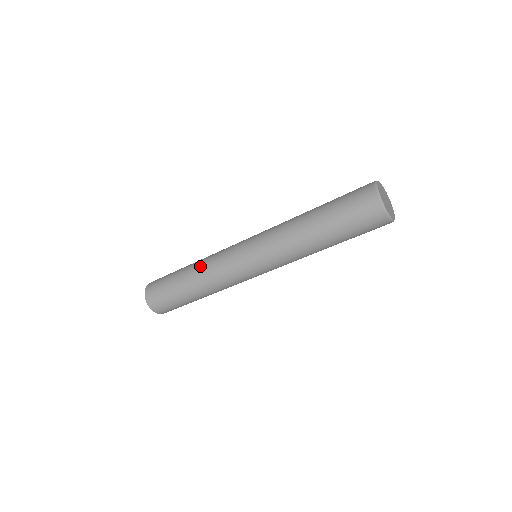
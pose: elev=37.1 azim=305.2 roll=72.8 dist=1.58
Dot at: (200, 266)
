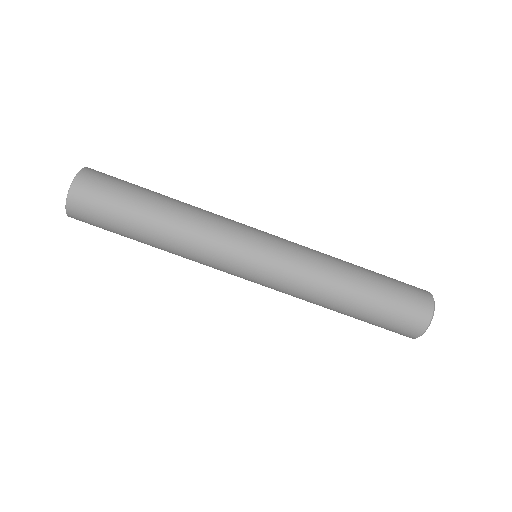
Dot at: occluded
